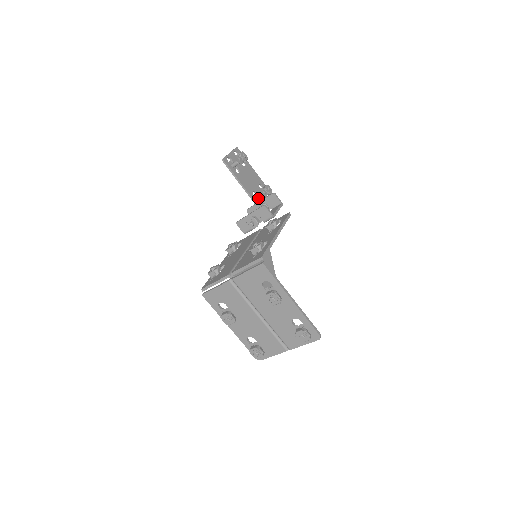
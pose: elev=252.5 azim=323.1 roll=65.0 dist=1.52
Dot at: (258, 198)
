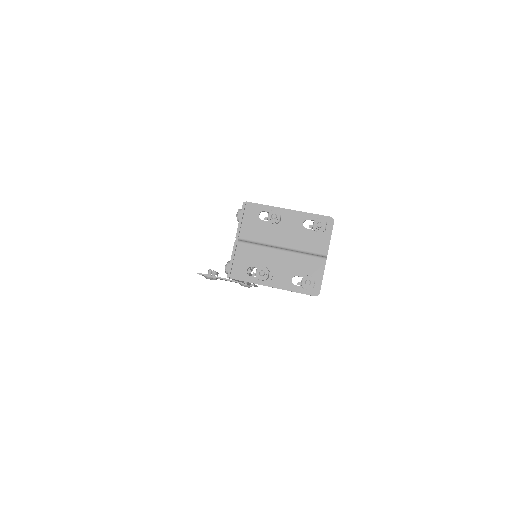
Dot at: occluded
